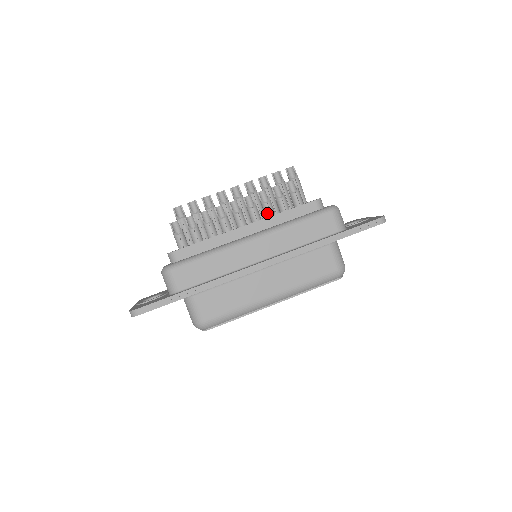
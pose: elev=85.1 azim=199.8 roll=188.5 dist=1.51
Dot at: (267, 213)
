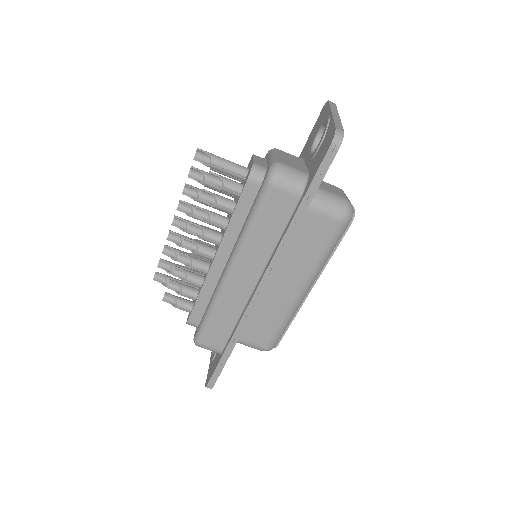
Dot at: (220, 228)
